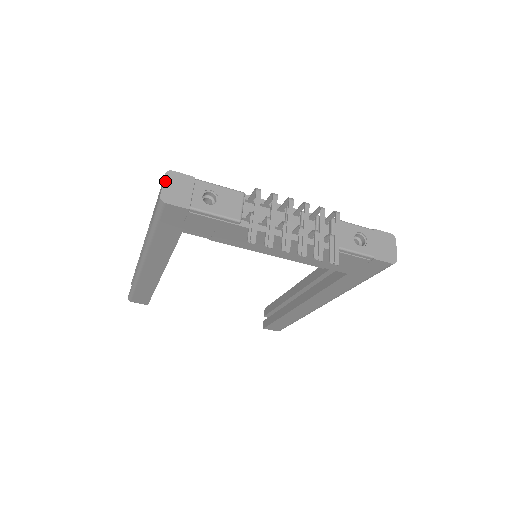
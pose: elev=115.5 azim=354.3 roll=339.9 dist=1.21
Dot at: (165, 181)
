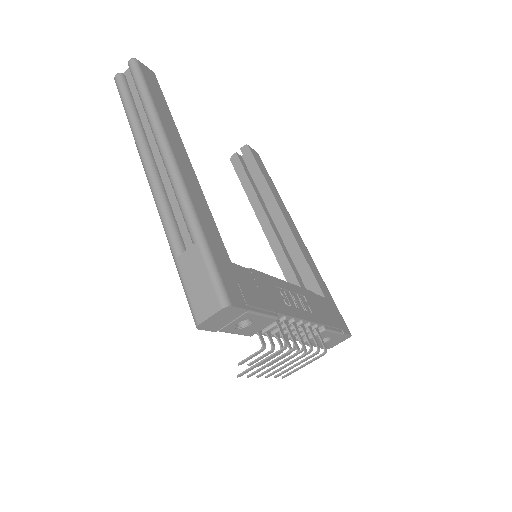
Dot at: (215, 314)
